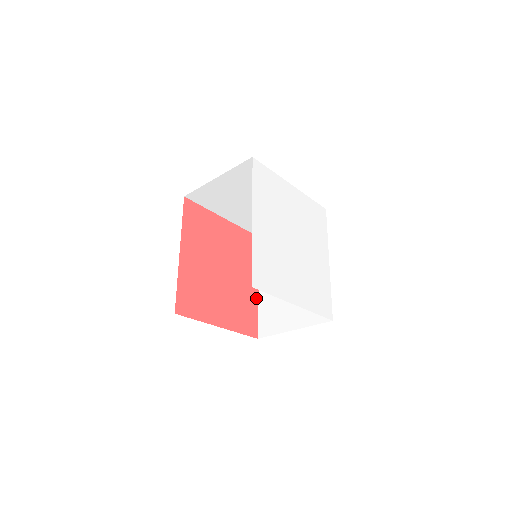
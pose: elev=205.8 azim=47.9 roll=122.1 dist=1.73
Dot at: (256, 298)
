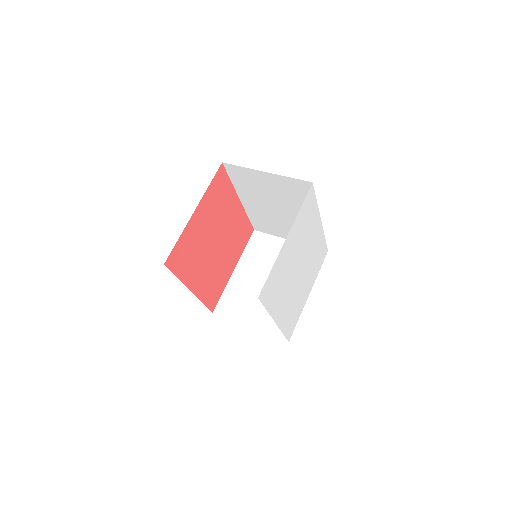
Dot at: (242, 211)
